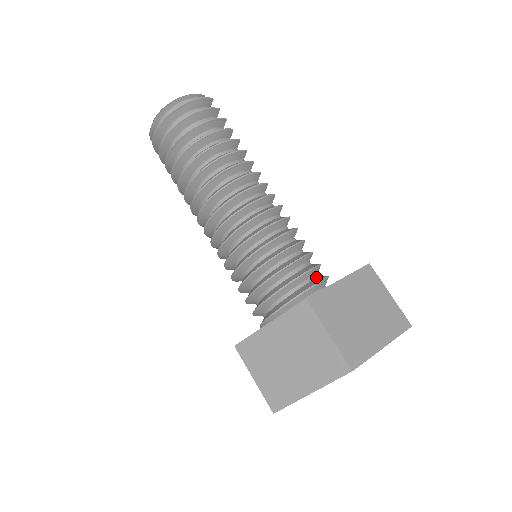
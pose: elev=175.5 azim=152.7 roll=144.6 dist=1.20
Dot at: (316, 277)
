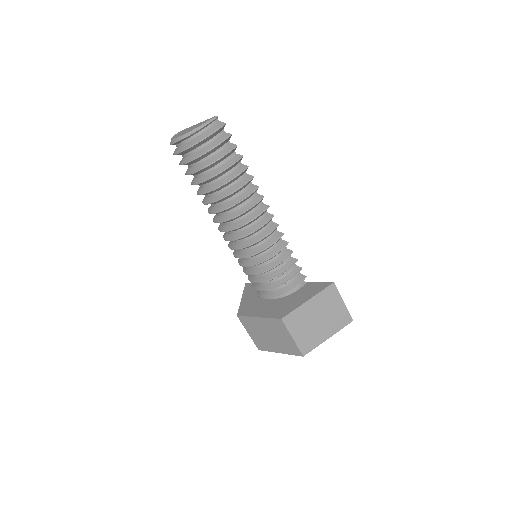
Dot at: (297, 276)
